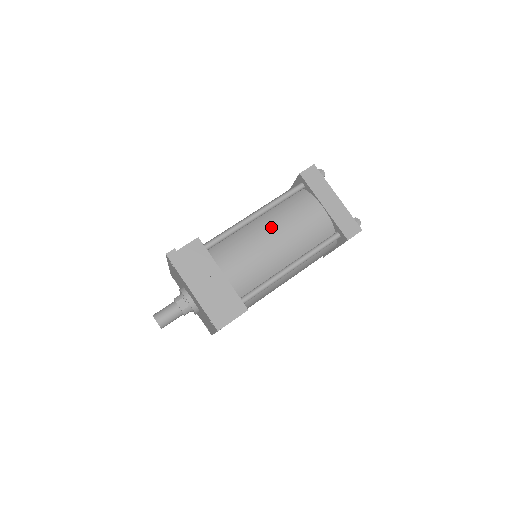
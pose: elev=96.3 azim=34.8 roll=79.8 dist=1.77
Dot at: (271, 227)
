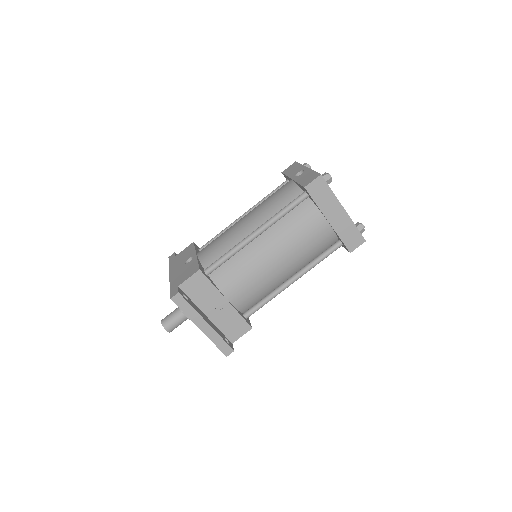
Dot at: (273, 248)
